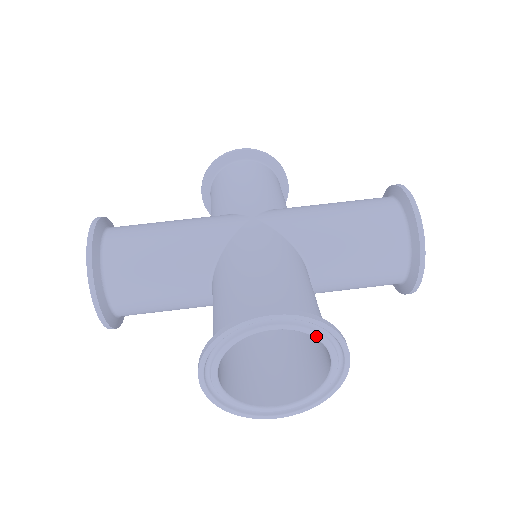
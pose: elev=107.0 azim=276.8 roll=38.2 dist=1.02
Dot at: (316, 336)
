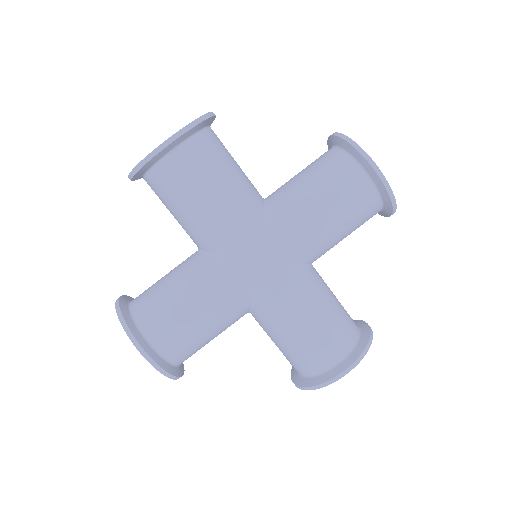
Dot at: occluded
